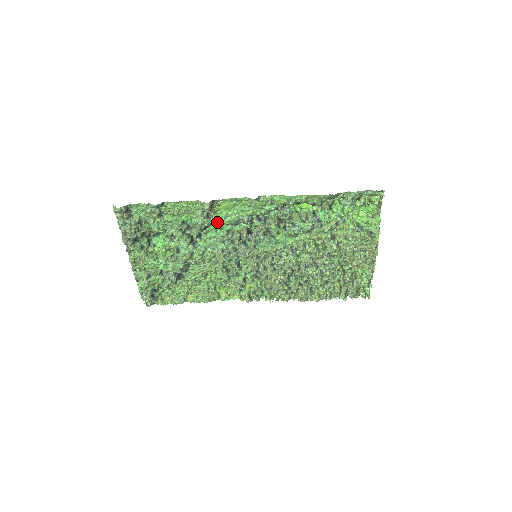
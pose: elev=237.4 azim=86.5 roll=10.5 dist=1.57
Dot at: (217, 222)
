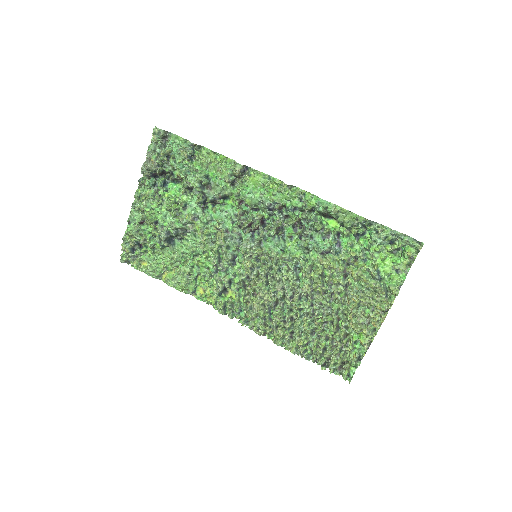
Dot at: (239, 193)
